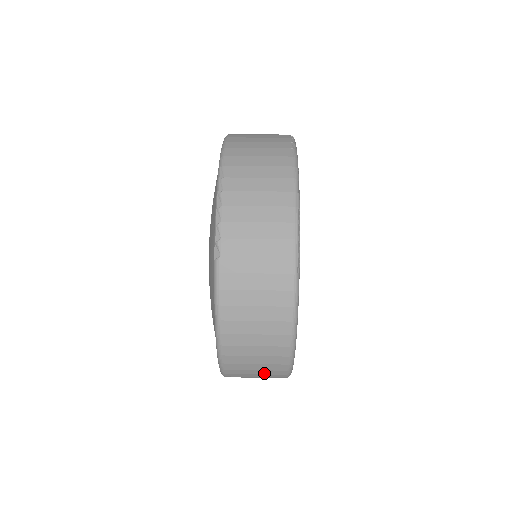
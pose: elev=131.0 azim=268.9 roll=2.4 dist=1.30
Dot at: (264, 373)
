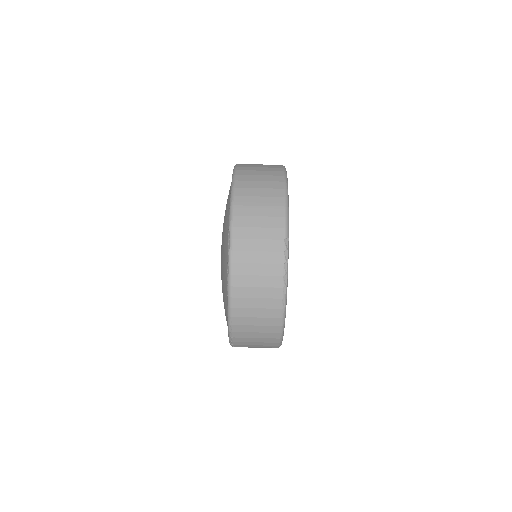
Dot at: occluded
